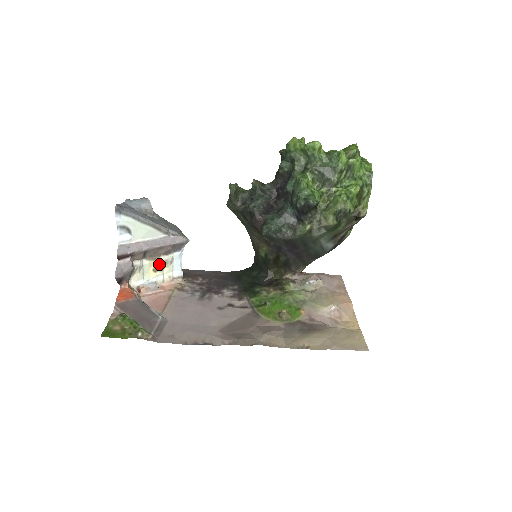
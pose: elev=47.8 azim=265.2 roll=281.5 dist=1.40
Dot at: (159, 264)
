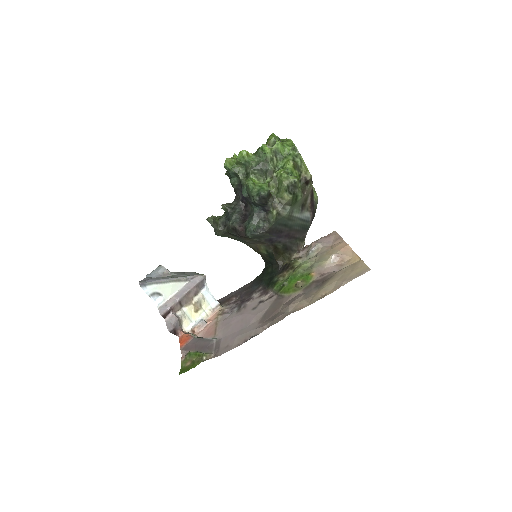
Dot at: (196, 305)
